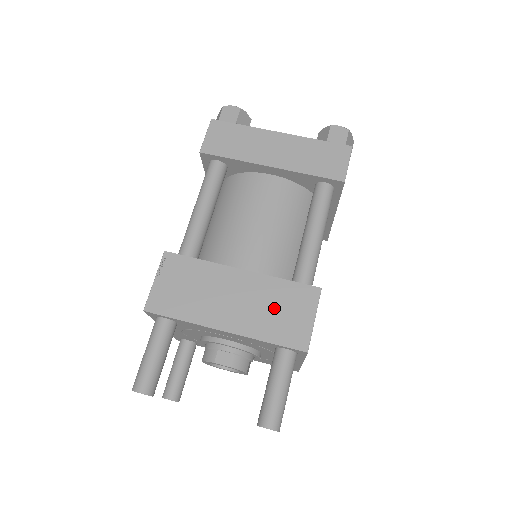
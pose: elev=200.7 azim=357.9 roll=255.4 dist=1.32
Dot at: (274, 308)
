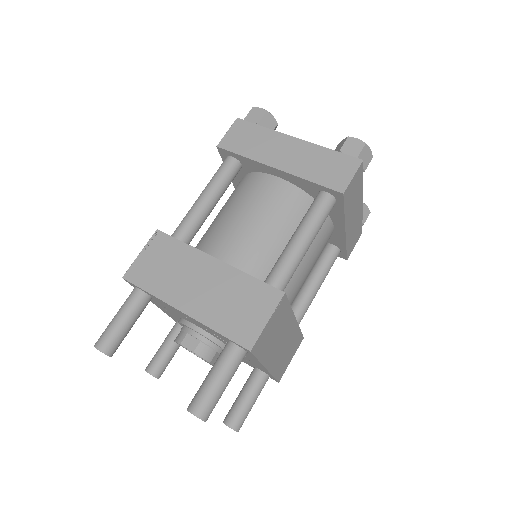
Dot at: (233, 301)
